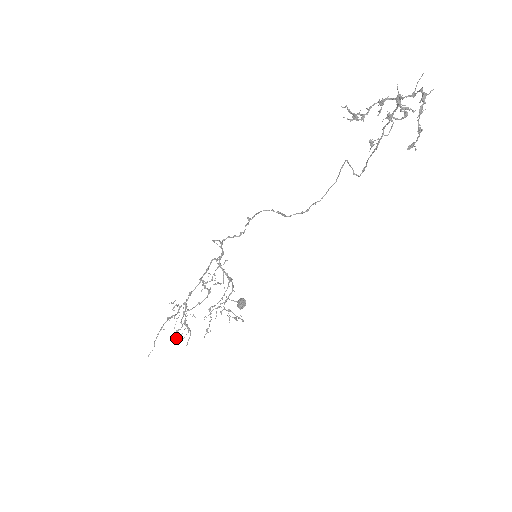
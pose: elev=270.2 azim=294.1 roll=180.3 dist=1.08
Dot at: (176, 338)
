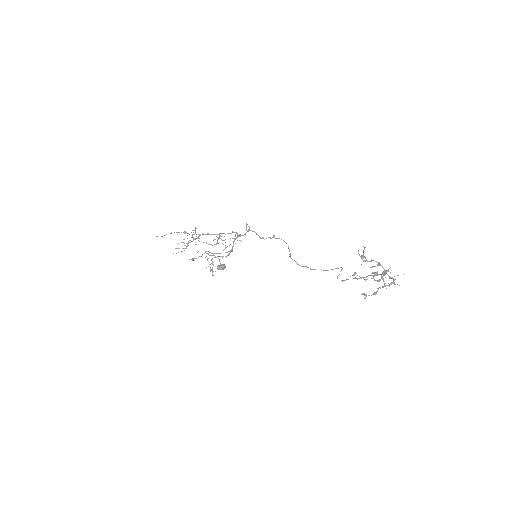
Dot at: occluded
